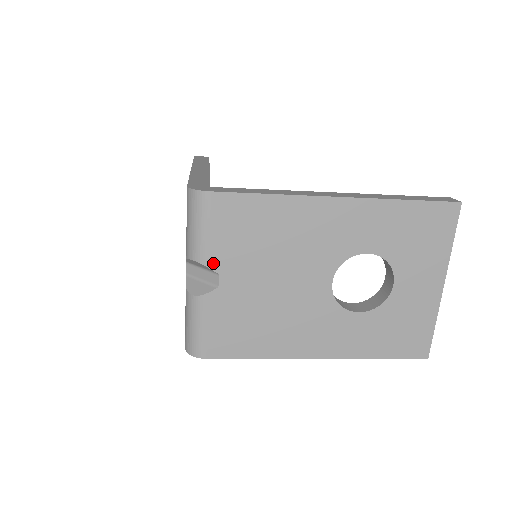
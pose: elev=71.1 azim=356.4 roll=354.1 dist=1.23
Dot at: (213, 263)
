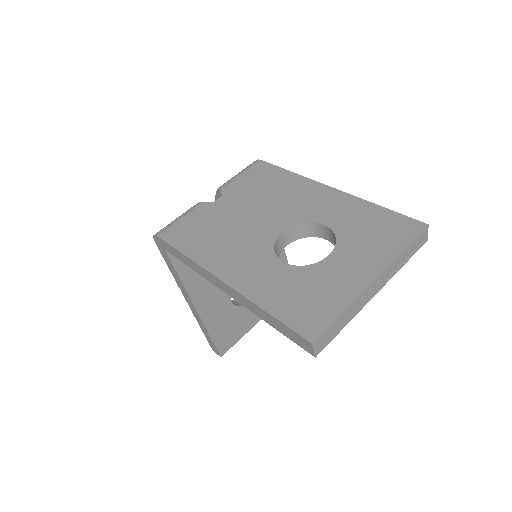
Dot at: (226, 189)
